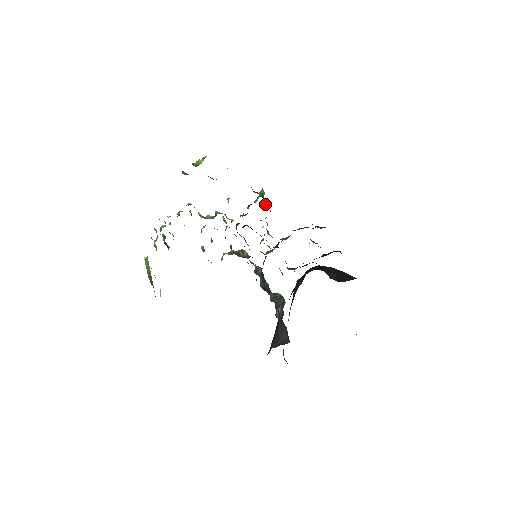
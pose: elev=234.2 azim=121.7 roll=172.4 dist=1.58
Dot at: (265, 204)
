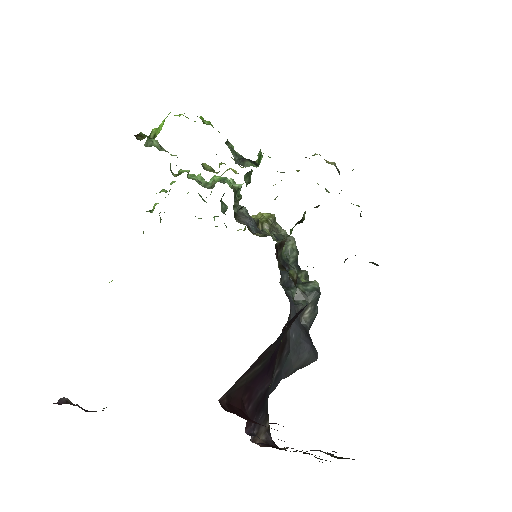
Dot at: occluded
